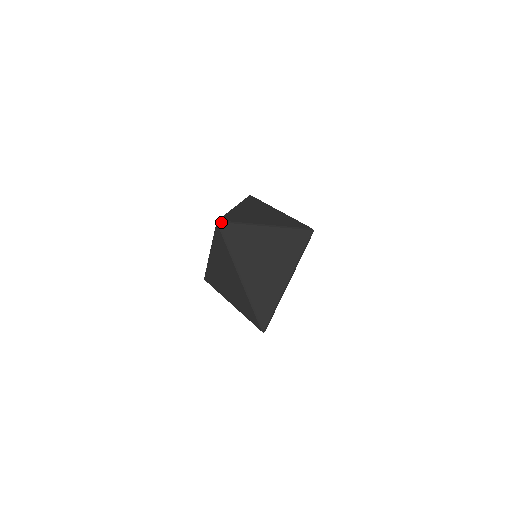
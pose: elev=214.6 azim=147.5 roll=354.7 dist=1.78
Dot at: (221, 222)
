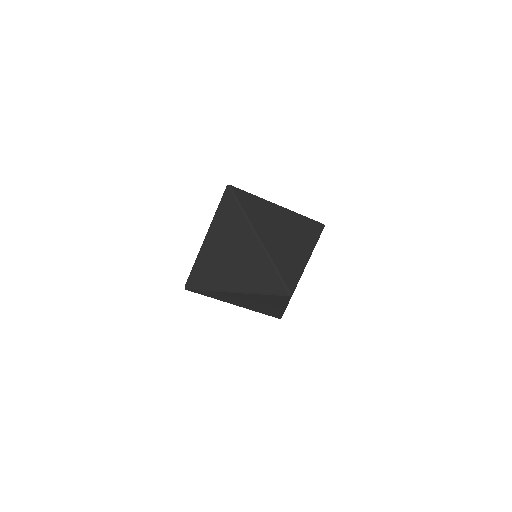
Dot at: (232, 186)
